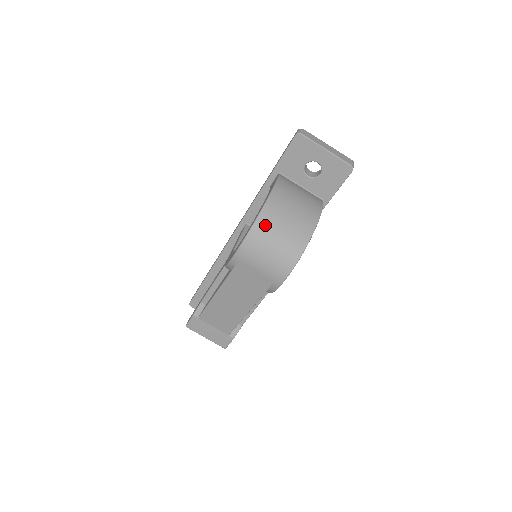
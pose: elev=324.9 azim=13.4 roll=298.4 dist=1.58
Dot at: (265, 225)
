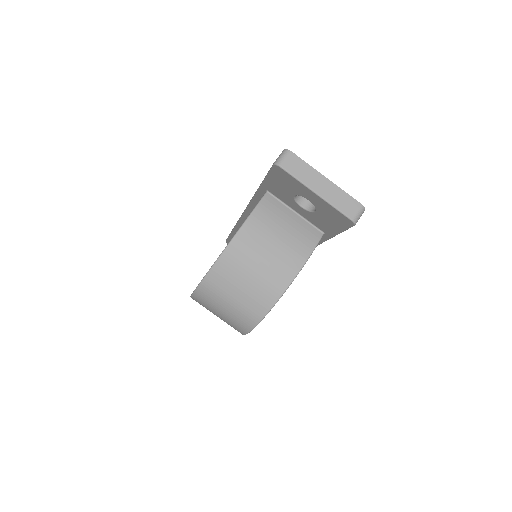
Dot at: (214, 286)
